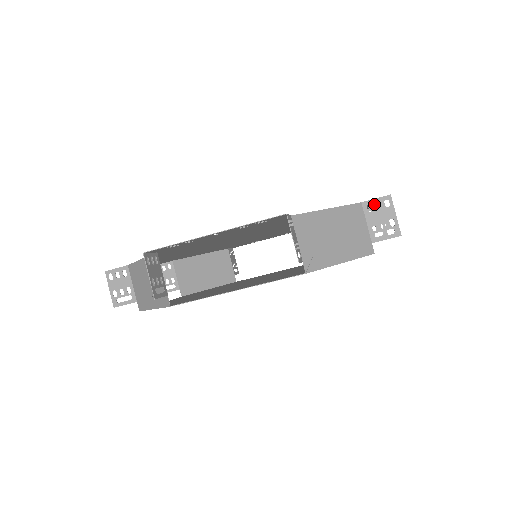
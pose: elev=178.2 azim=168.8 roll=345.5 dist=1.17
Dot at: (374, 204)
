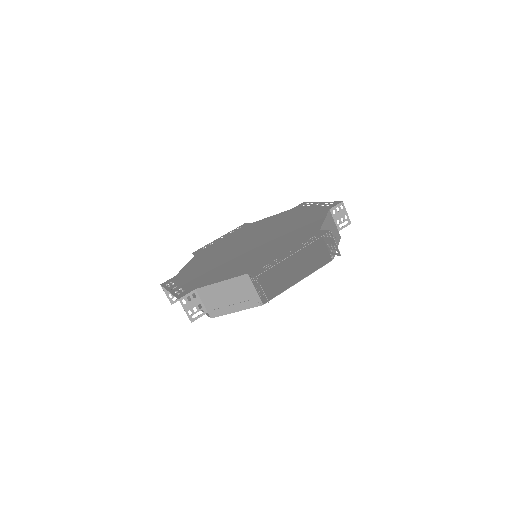
Dot at: (336, 209)
